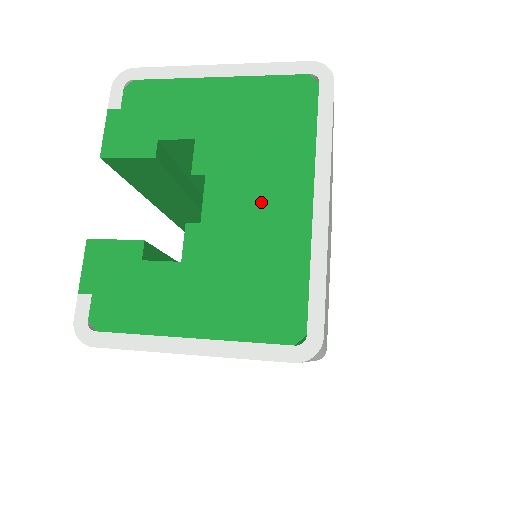
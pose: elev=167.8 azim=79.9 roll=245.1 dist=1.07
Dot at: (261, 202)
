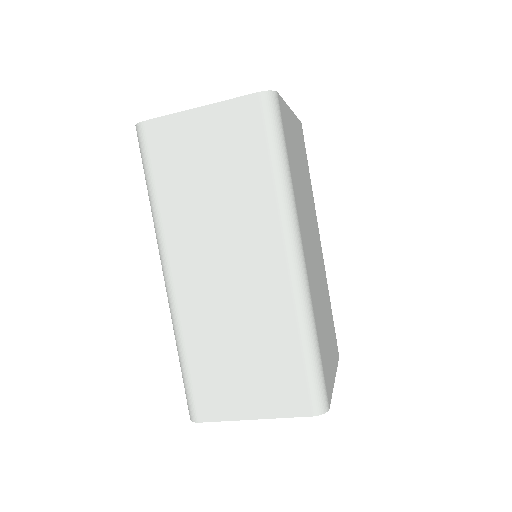
Dot at: occluded
